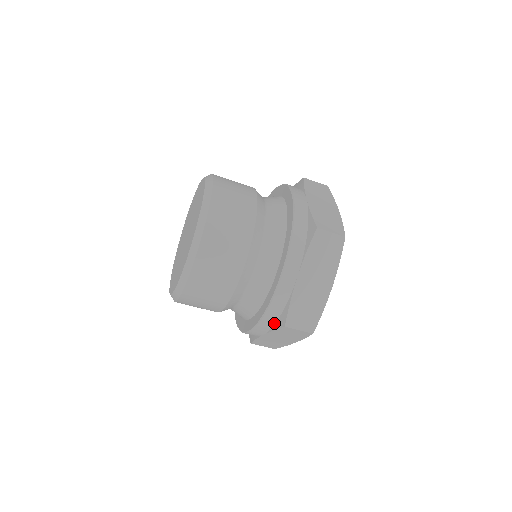
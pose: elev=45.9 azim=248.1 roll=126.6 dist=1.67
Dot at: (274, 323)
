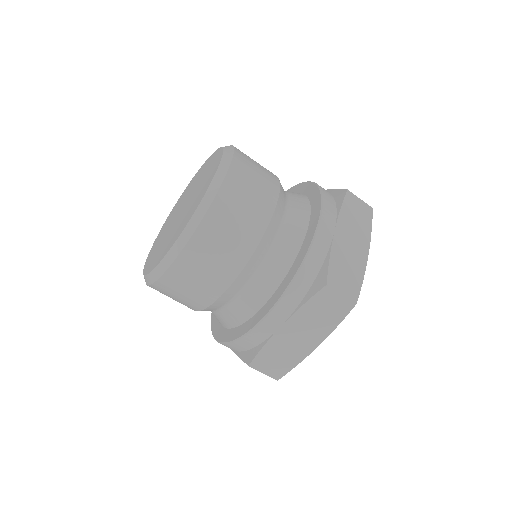
Dot at: (305, 293)
